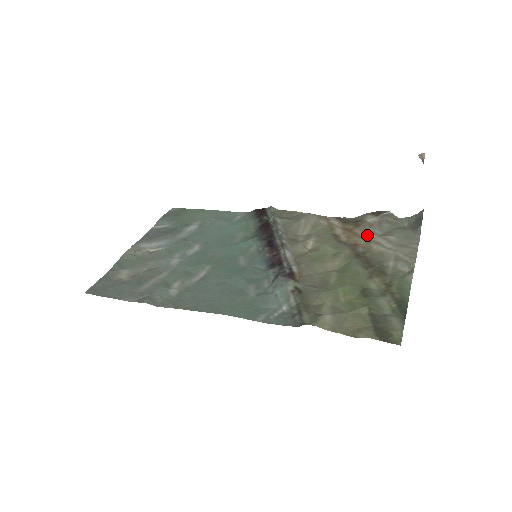
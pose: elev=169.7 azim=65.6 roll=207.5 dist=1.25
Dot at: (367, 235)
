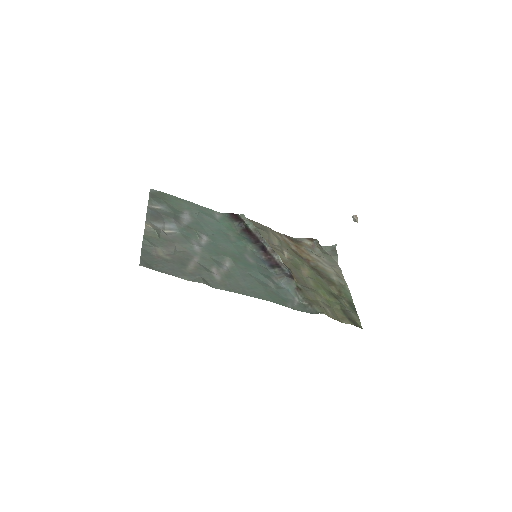
Dot at: (310, 254)
